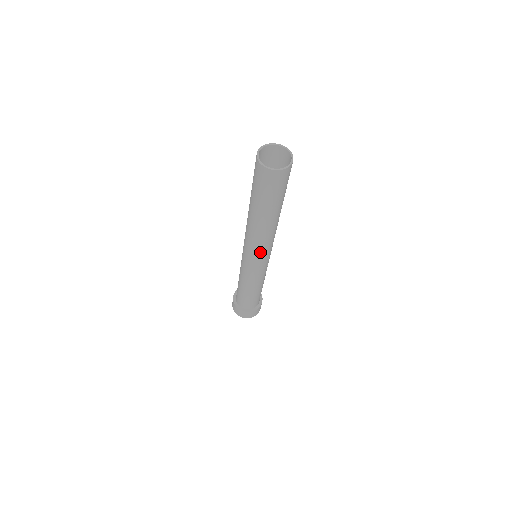
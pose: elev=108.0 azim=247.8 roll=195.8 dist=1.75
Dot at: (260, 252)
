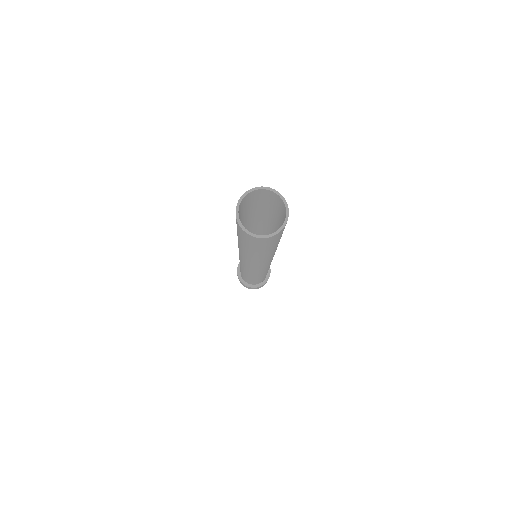
Dot at: (265, 265)
